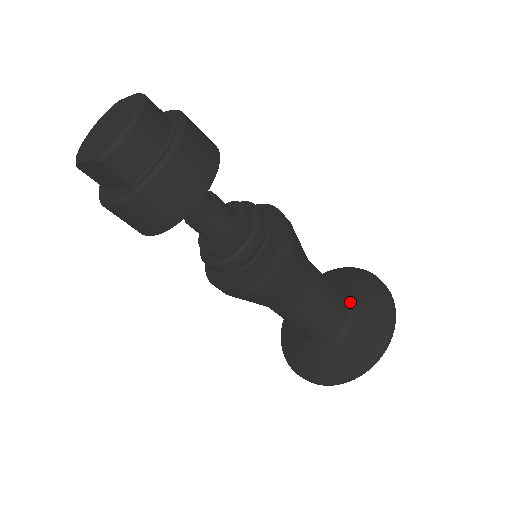
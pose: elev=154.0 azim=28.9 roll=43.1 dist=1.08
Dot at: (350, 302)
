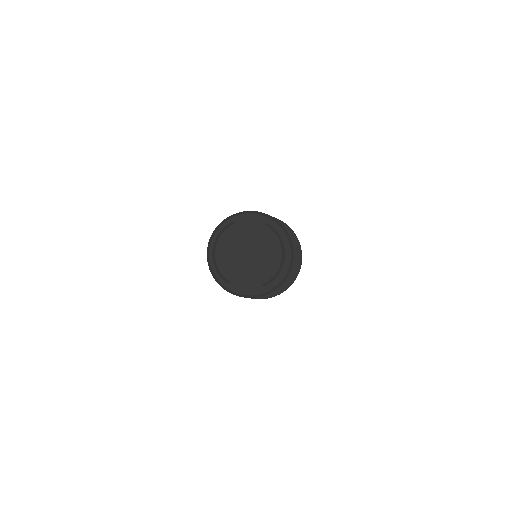
Dot at: occluded
